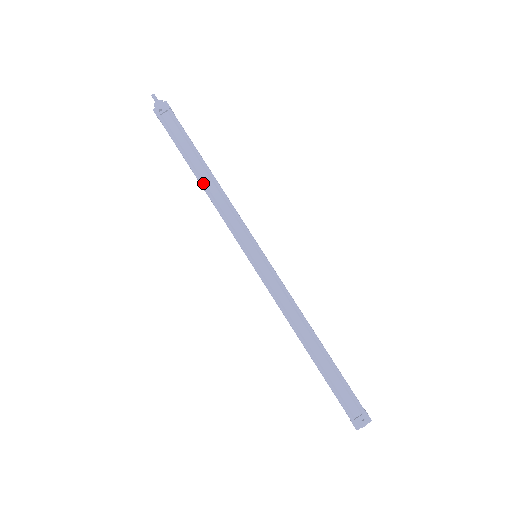
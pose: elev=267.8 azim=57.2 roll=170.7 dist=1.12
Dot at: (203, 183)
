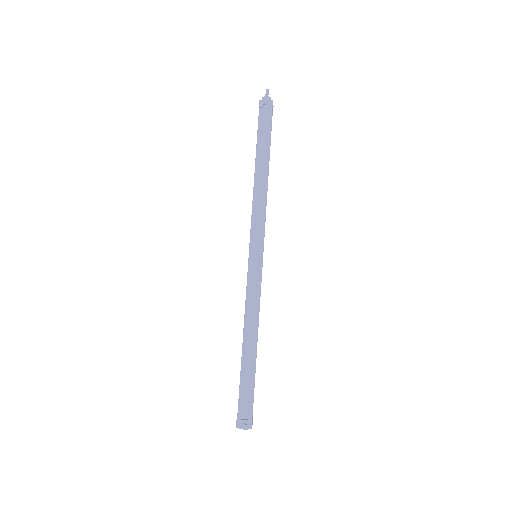
Dot at: (256, 178)
